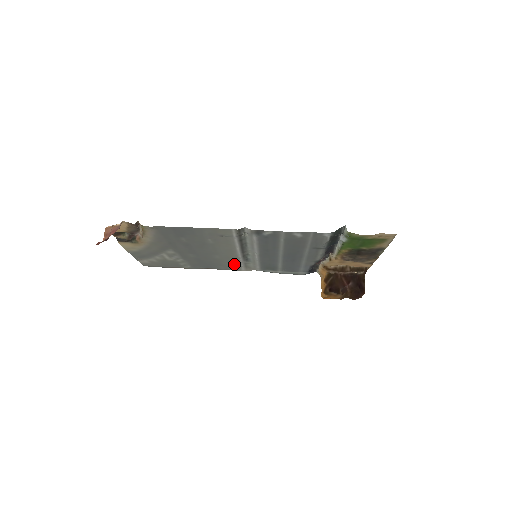
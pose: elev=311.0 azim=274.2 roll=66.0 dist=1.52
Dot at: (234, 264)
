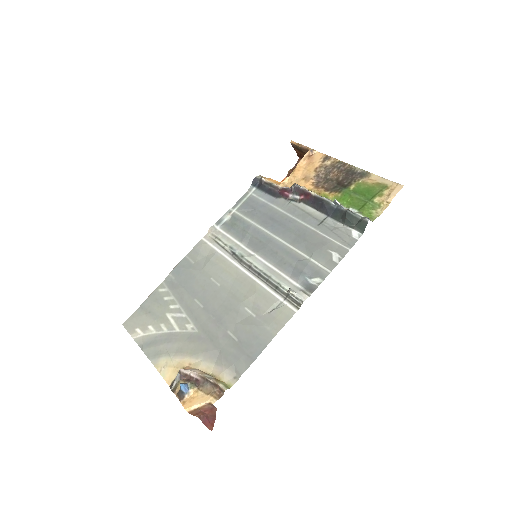
Dot at: (211, 255)
